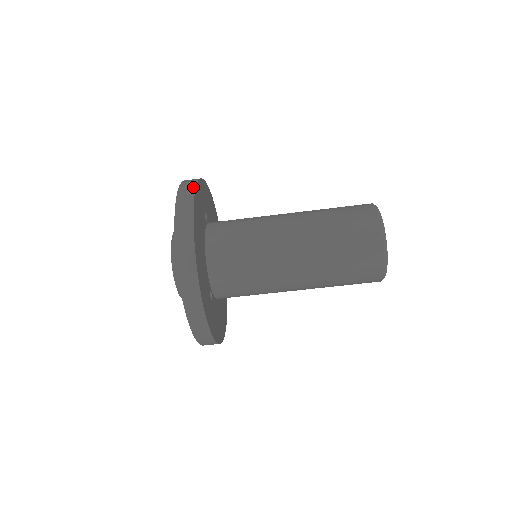
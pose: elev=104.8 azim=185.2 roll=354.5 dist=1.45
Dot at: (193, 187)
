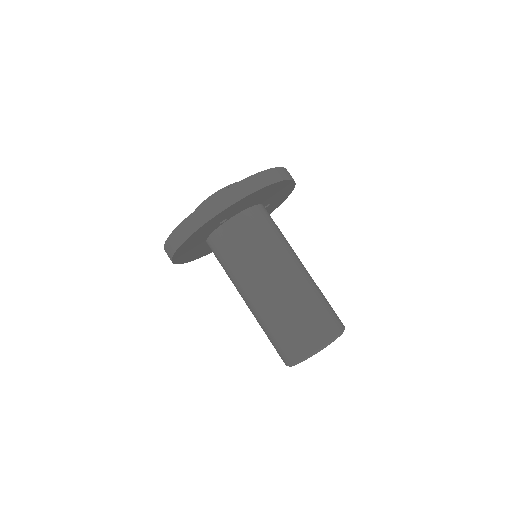
Dot at: occluded
